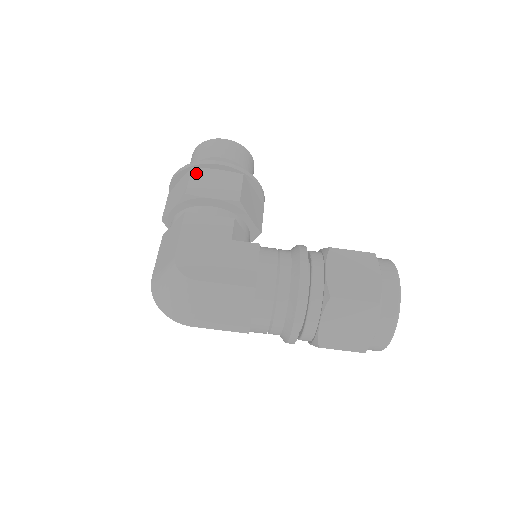
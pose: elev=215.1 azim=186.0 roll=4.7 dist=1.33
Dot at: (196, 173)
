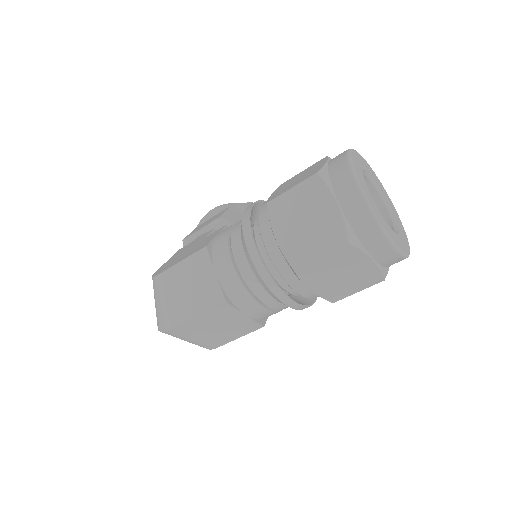
Dot at: occluded
